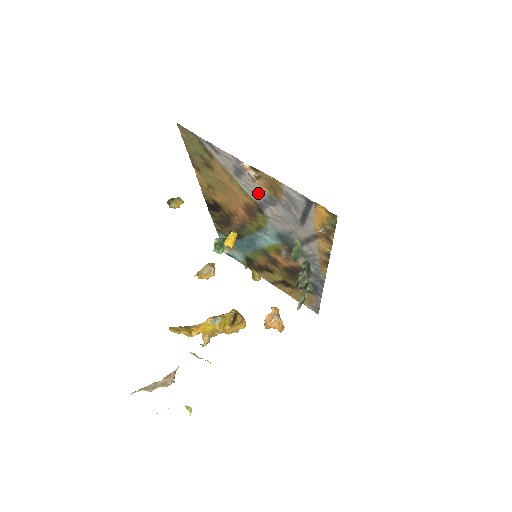
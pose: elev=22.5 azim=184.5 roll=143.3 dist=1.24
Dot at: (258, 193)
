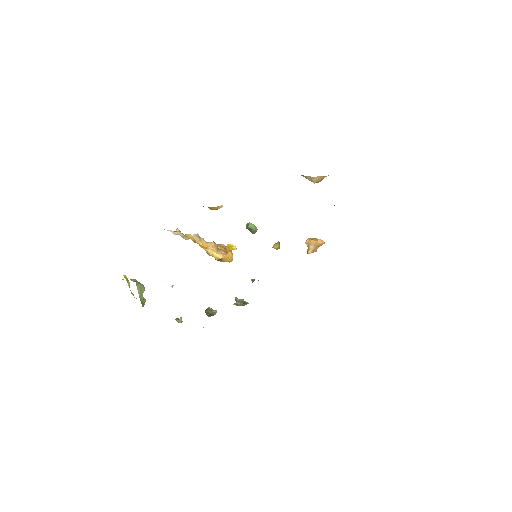
Dot at: occluded
